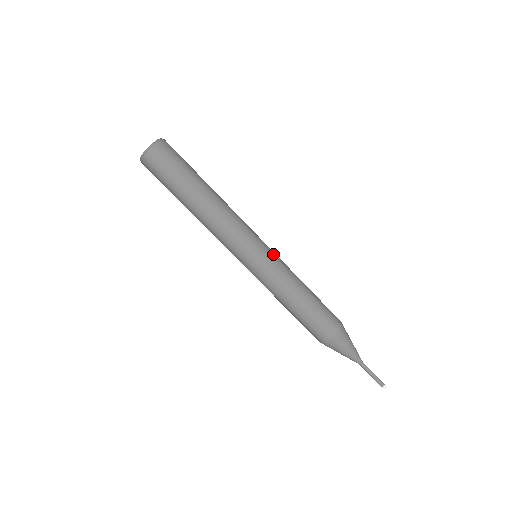
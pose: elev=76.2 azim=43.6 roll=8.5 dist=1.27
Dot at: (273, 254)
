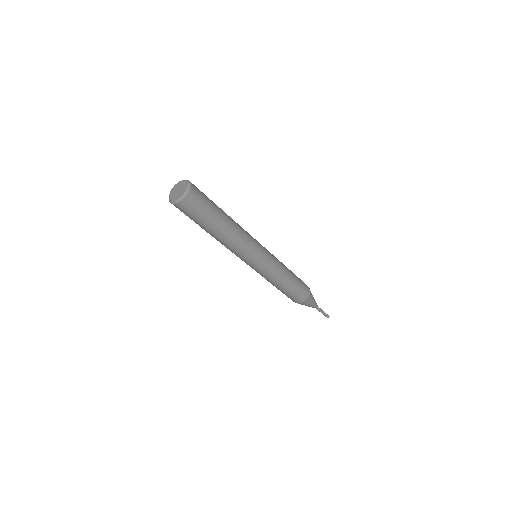
Dot at: (268, 262)
